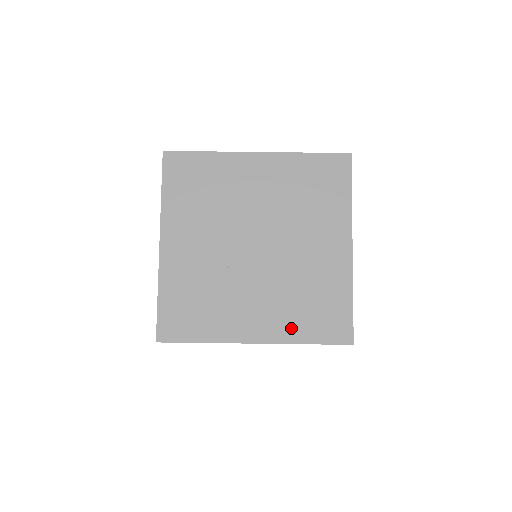
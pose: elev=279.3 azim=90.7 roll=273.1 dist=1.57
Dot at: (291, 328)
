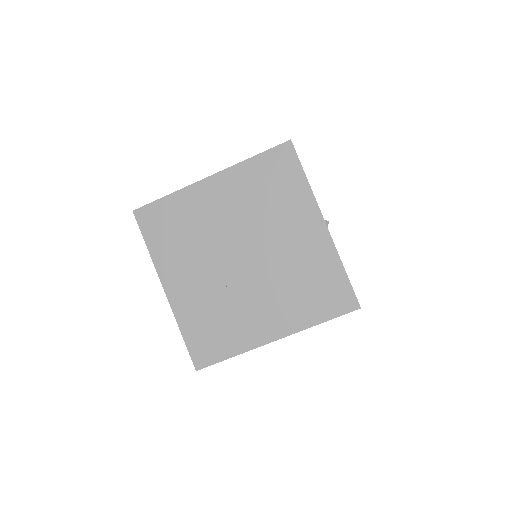
Dot at: (301, 316)
